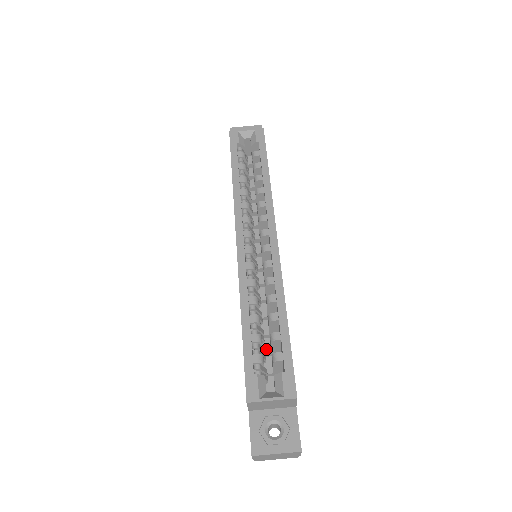
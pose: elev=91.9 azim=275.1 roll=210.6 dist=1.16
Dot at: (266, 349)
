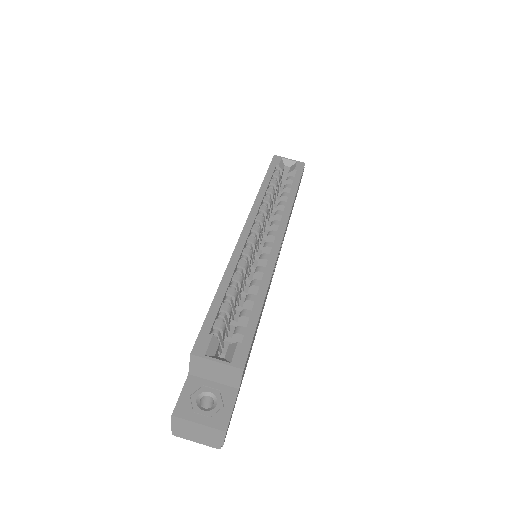
Dot at: (231, 332)
